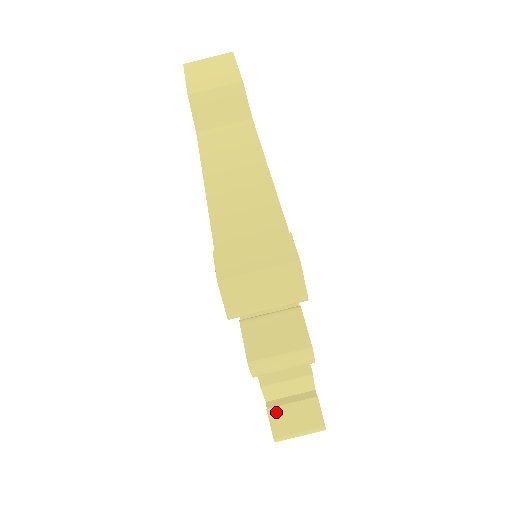
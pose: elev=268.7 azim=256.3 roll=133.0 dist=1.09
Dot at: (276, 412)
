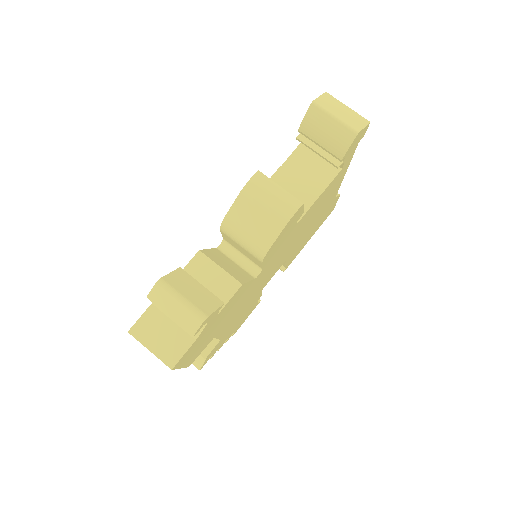
Dot at: (184, 275)
